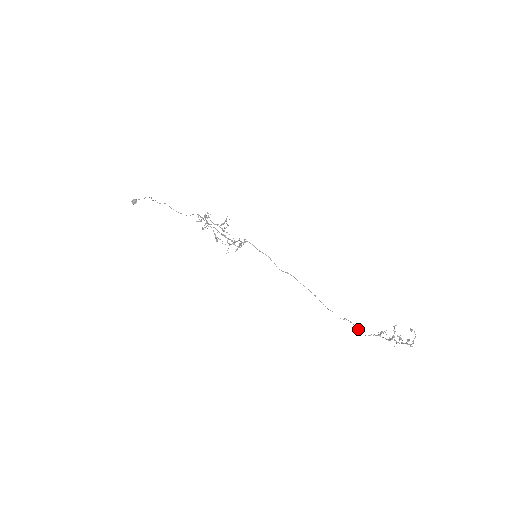
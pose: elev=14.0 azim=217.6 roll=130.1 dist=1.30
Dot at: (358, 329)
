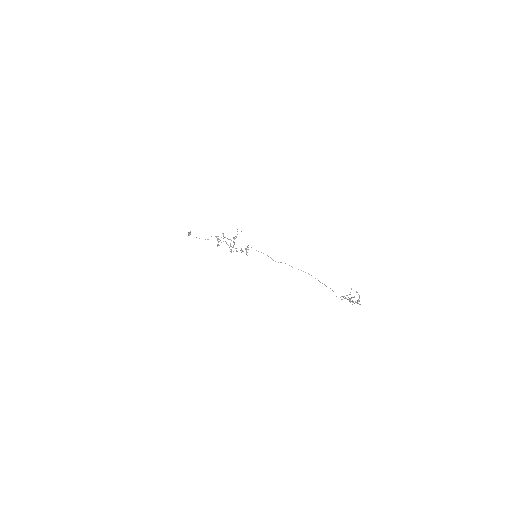
Dot at: (336, 296)
